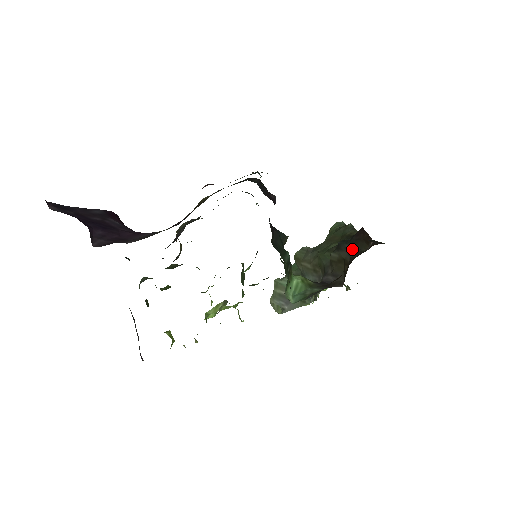
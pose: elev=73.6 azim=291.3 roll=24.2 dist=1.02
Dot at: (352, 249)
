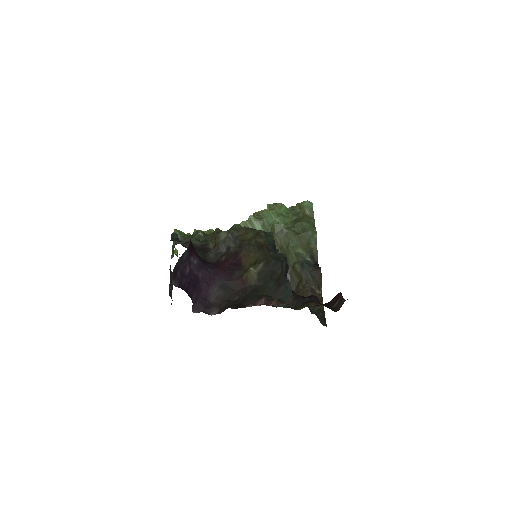
Dot at: (309, 279)
